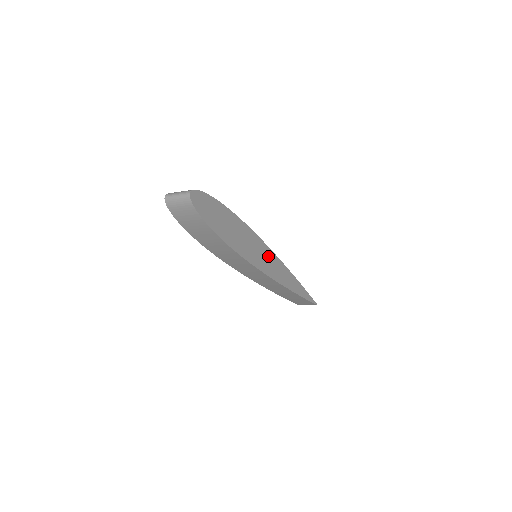
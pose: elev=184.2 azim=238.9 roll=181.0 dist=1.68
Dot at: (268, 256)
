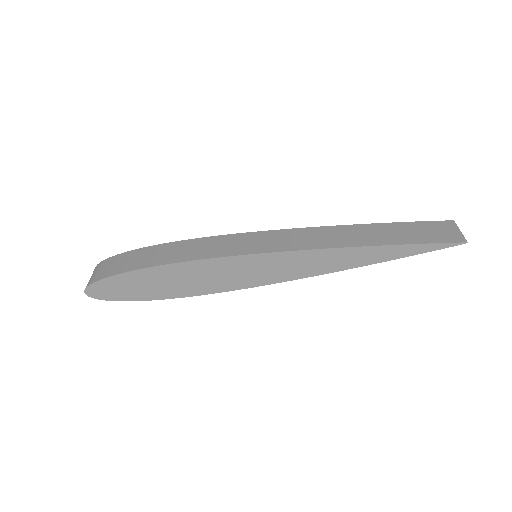
Dot at: (262, 263)
